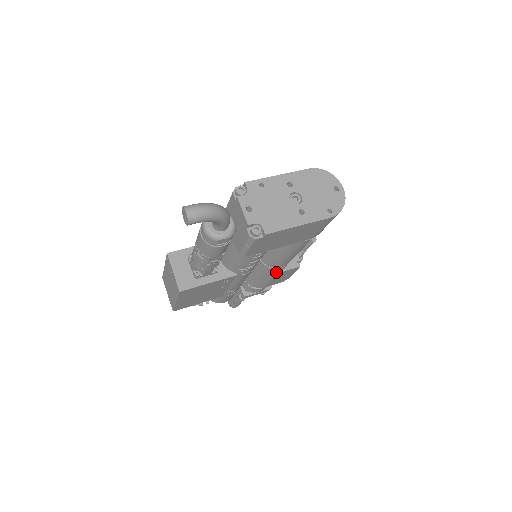
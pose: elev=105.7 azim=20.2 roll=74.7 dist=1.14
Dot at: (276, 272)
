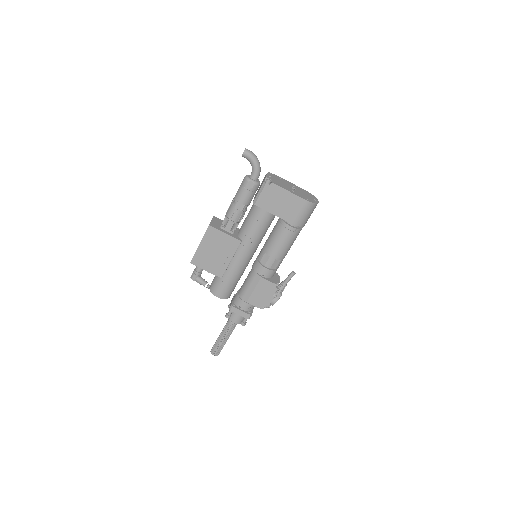
Dot at: (262, 276)
